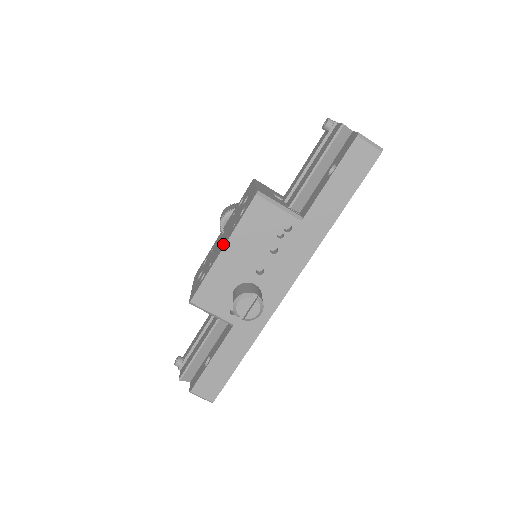
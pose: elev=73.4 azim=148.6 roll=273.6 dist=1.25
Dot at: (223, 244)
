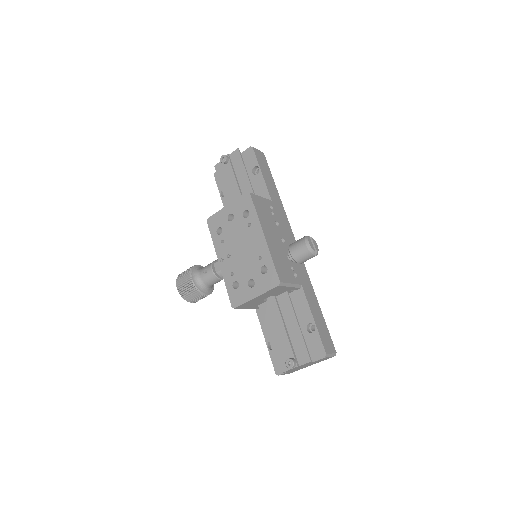
Dot at: (258, 237)
